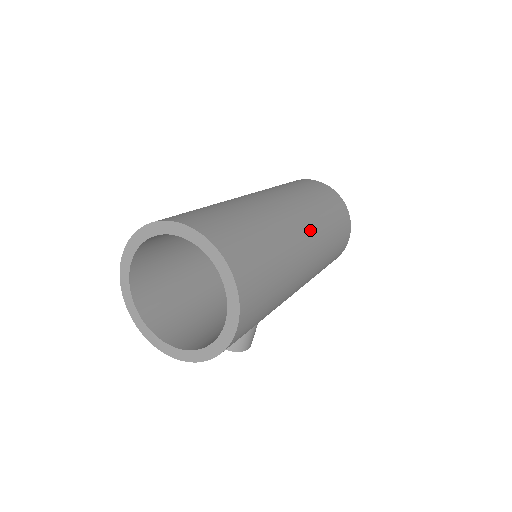
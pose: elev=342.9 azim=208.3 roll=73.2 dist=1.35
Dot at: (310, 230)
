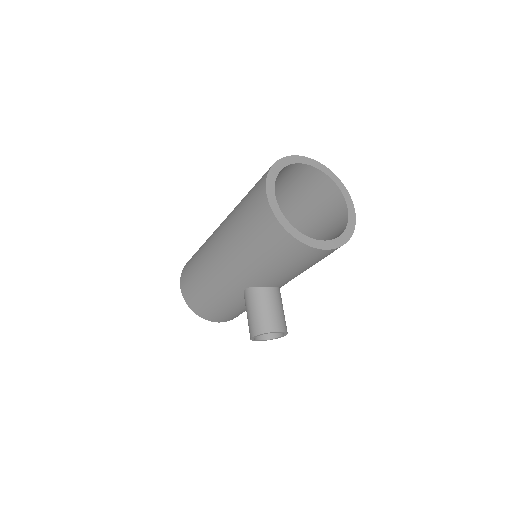
Dot at: occluded
